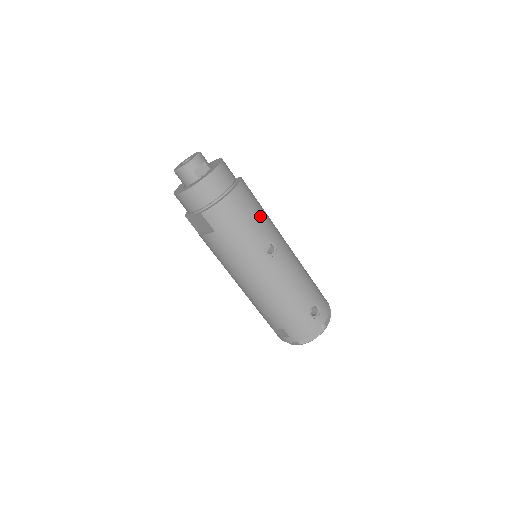
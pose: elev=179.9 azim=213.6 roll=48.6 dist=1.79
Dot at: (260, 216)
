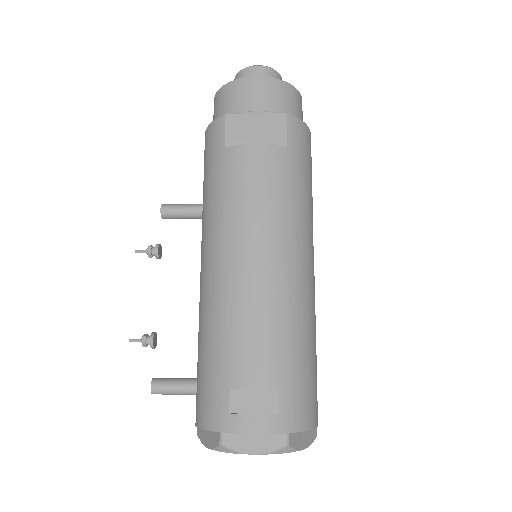
Dot at: occluded
